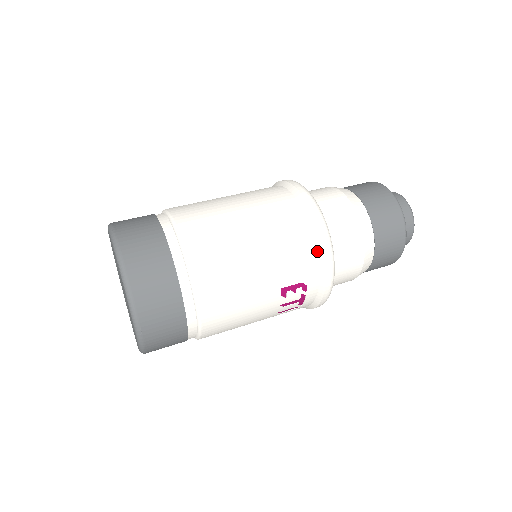
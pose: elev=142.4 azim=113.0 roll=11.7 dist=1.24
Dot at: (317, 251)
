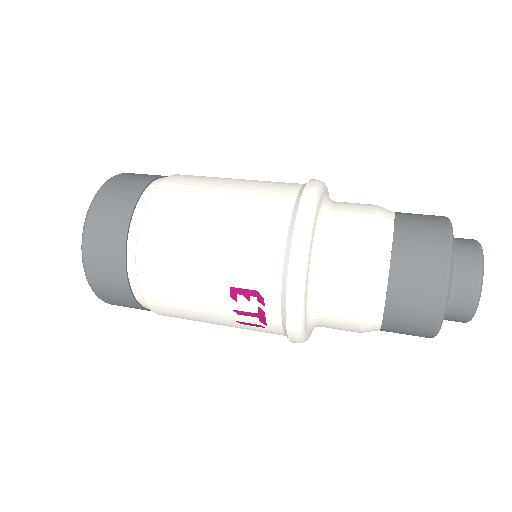
Dot at: (284, 259)
